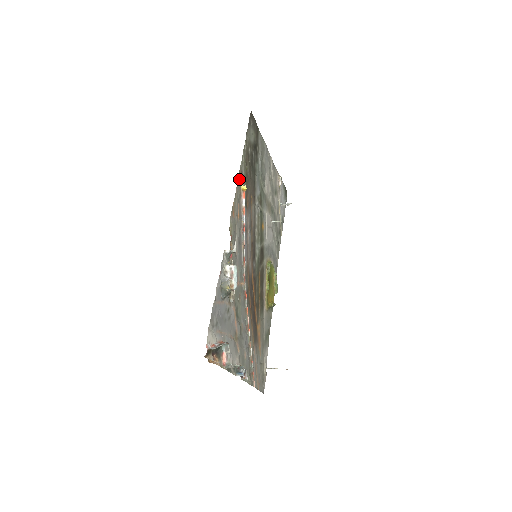
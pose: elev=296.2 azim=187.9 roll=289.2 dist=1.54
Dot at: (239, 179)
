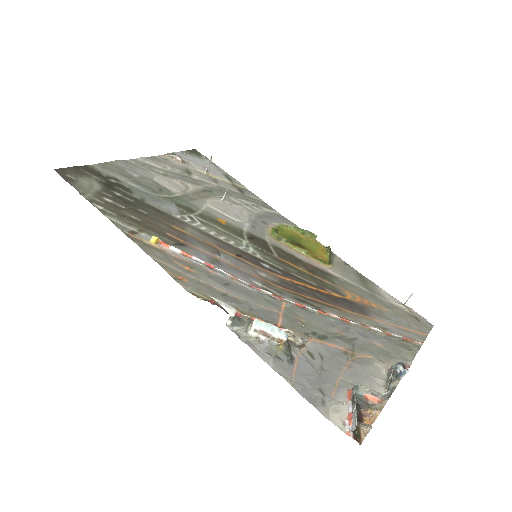
Dot at: (138, 243)
